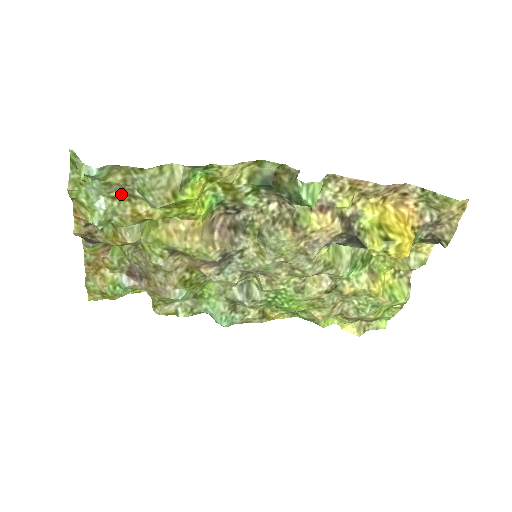
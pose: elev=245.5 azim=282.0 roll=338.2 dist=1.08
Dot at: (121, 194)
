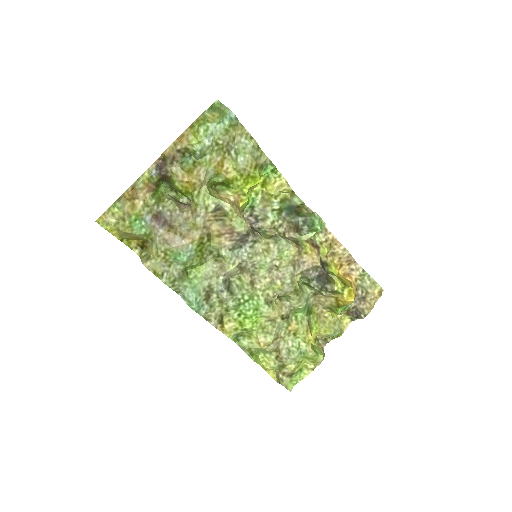
Dot at: (223, 145)
